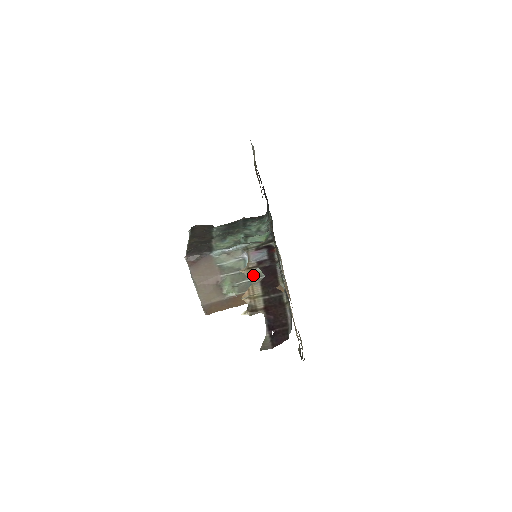
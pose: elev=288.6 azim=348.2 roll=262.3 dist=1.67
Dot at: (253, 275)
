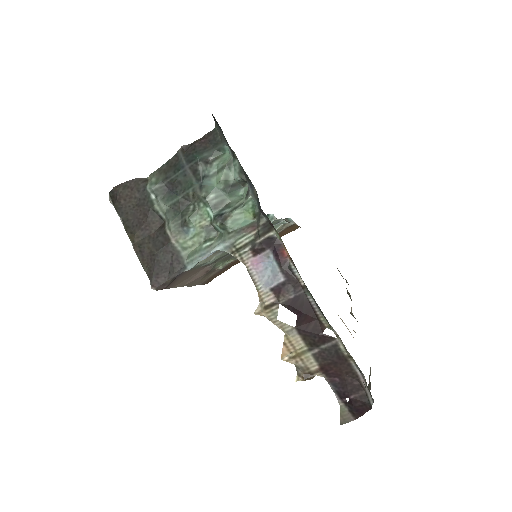
Dot at: occluded
